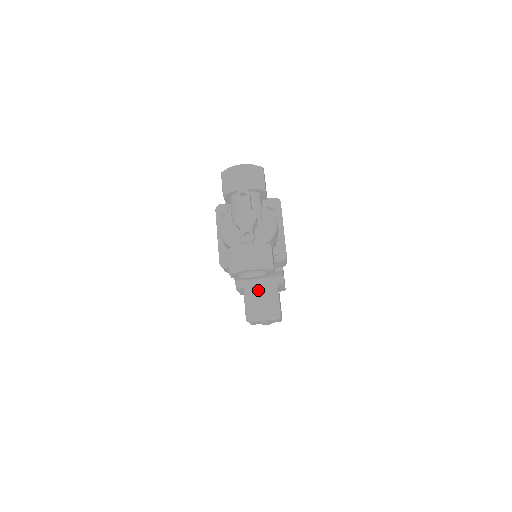
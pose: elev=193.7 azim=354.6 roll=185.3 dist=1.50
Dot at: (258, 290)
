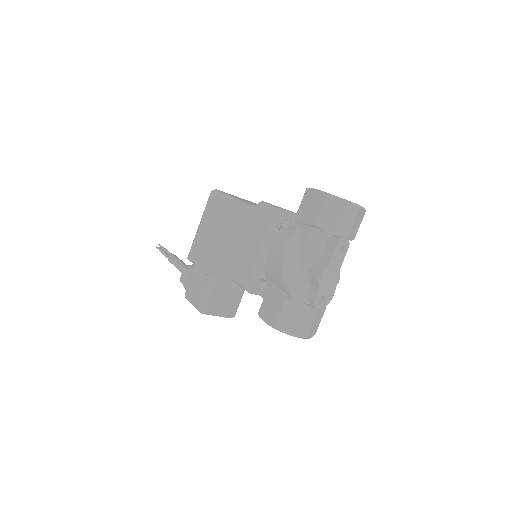
Dot at: (228, 283)
